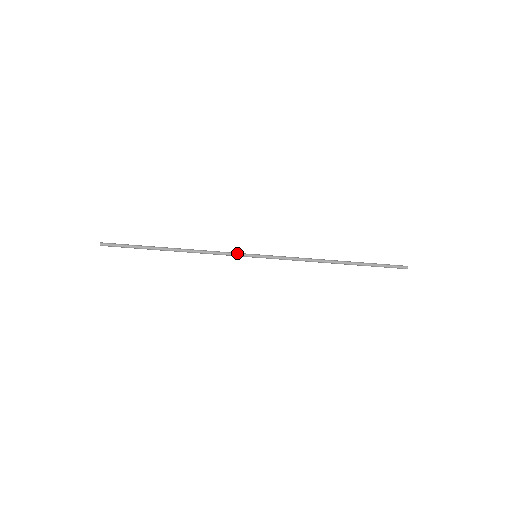
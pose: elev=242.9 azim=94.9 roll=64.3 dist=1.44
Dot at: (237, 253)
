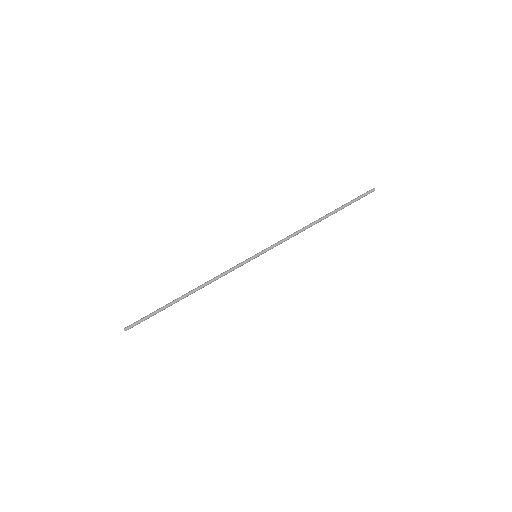
Dot at: (240, 264)
